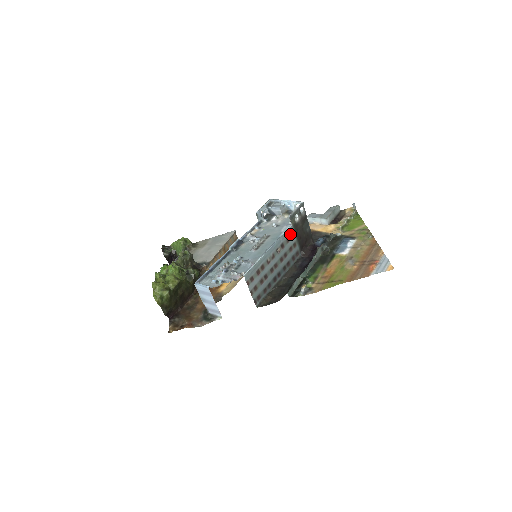
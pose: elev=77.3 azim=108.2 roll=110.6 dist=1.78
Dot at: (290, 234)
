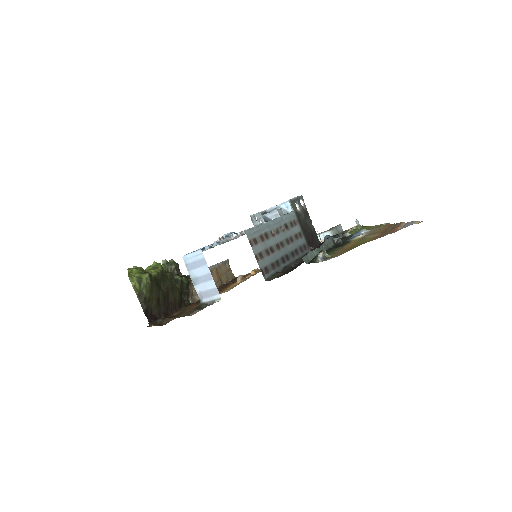
Dot at: (293, 220)
